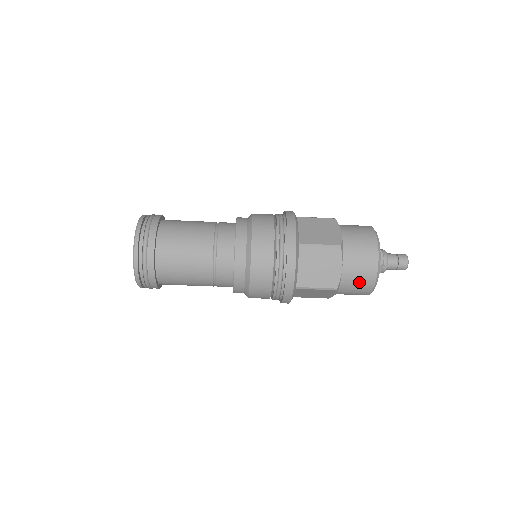
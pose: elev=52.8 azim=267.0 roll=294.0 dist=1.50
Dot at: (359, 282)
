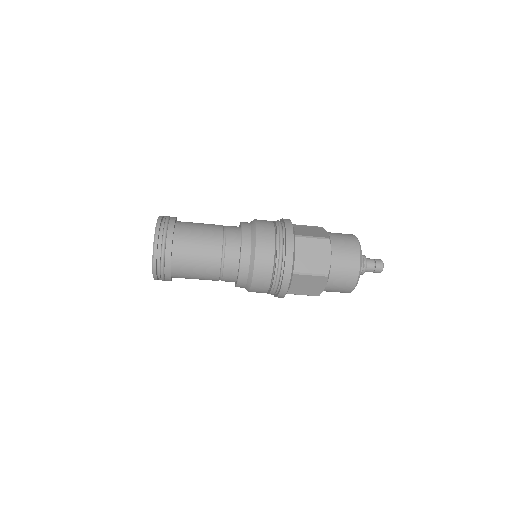
Dot at: (346, 271)
